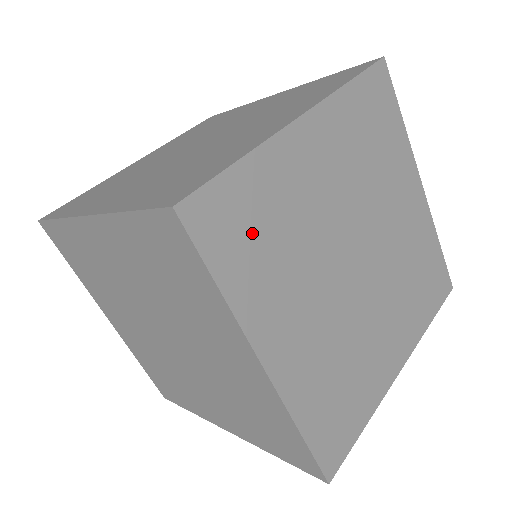
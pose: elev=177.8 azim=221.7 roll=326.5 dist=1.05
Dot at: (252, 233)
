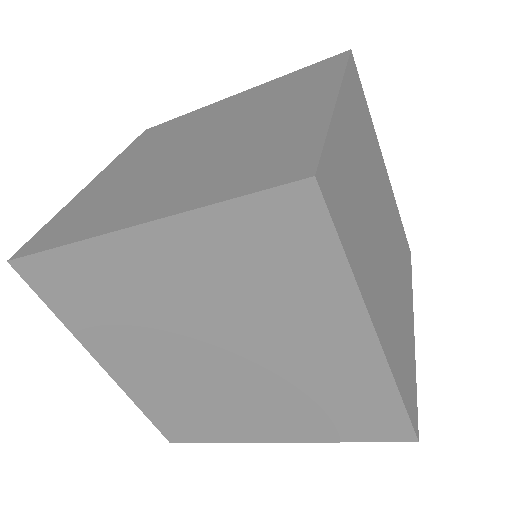
Dot at: (80, 295)
